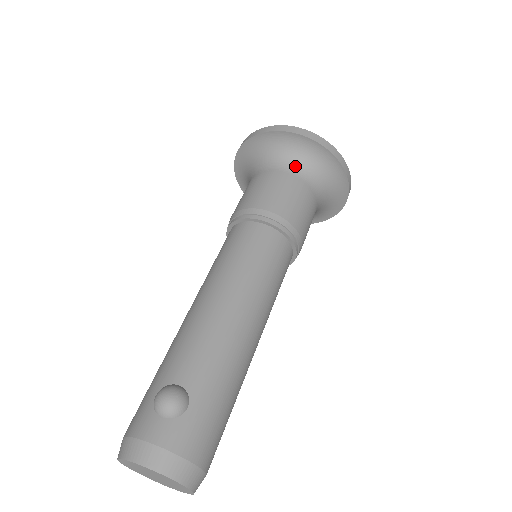
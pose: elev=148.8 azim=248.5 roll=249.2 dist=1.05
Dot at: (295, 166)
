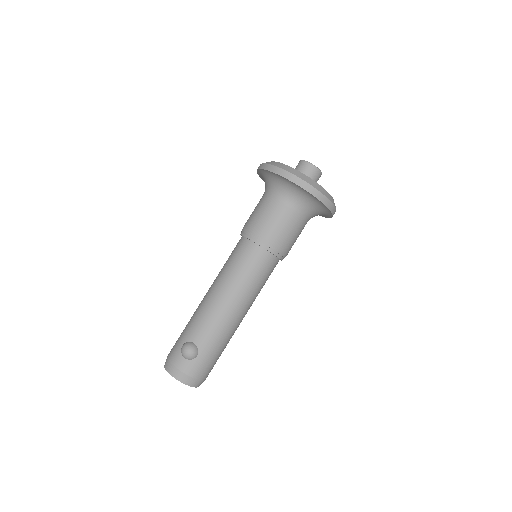
Dot at: (292, 201)
